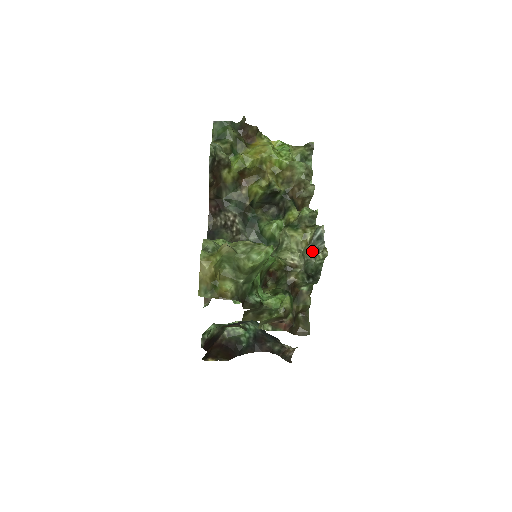
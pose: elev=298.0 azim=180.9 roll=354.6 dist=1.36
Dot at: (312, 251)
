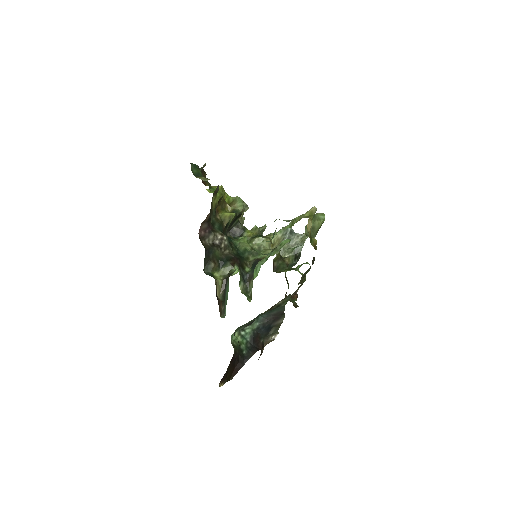
Dot at: (287, 243)
